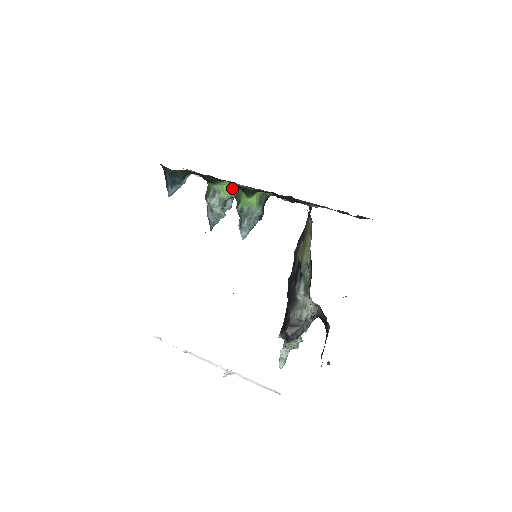
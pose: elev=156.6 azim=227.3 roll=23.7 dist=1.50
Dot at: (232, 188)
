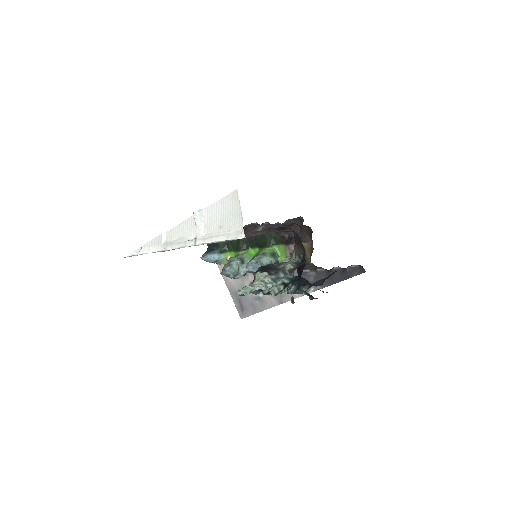
Dot at: (253, 256)
